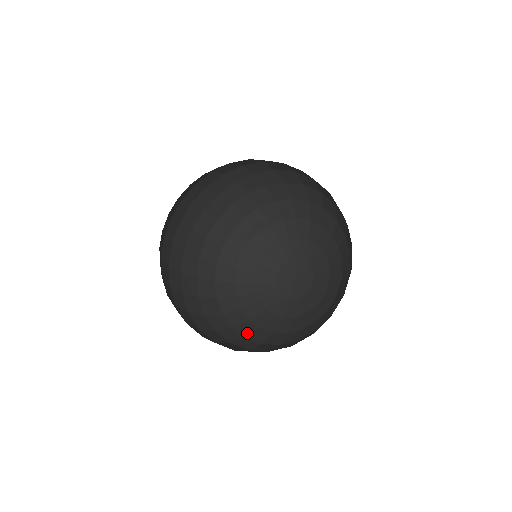
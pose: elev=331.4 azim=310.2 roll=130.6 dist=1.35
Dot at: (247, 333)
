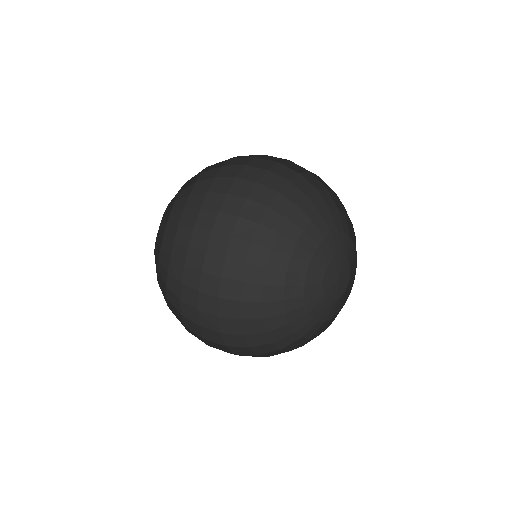
Dot at: (269, 314)
